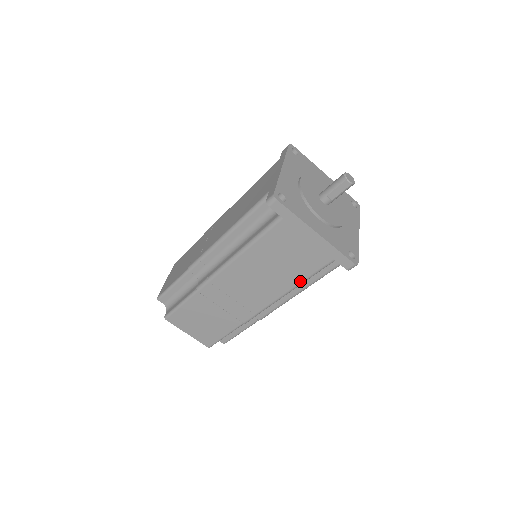
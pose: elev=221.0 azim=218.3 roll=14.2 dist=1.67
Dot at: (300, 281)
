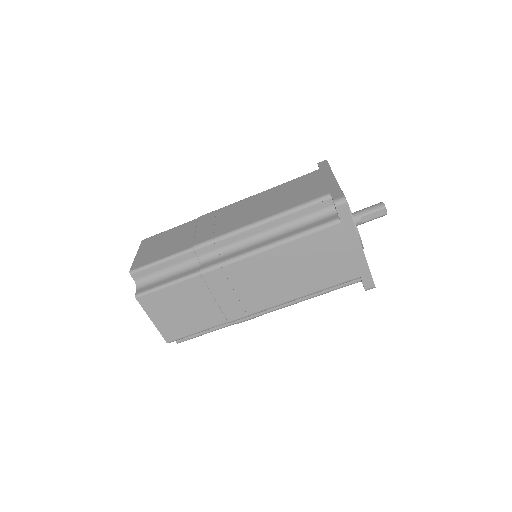
Dot at: (316, 290)
